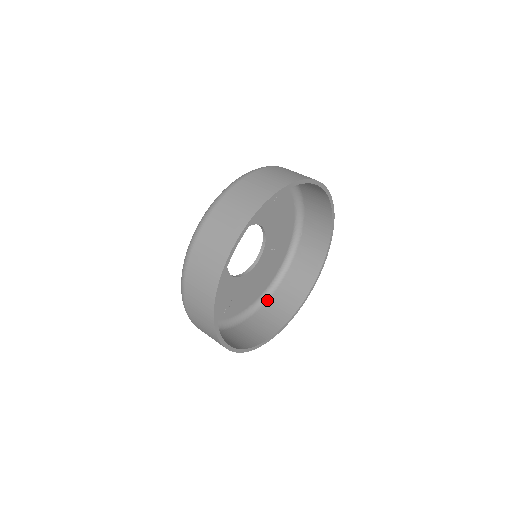
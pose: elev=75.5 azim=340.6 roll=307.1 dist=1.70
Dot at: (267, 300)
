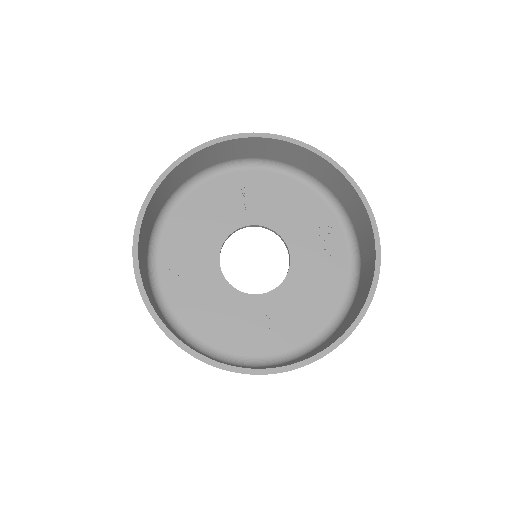
Dot at: (197, 350)
